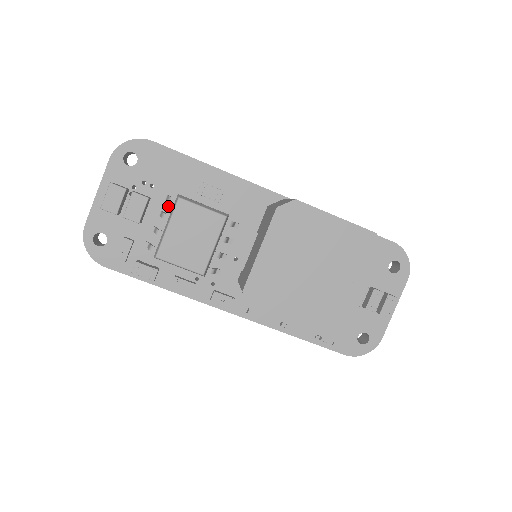
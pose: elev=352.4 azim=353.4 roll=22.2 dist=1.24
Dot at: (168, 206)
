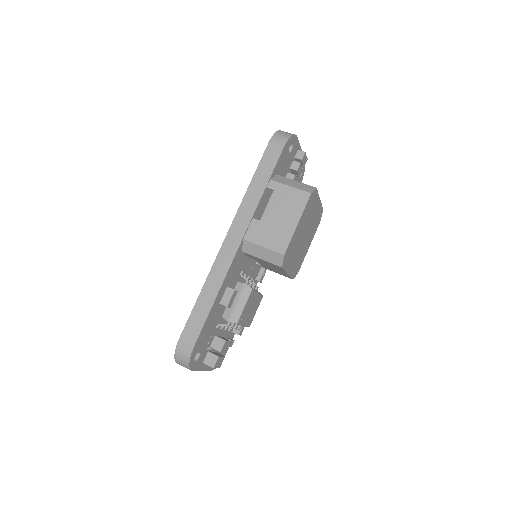
Dot at: (221, 323)
